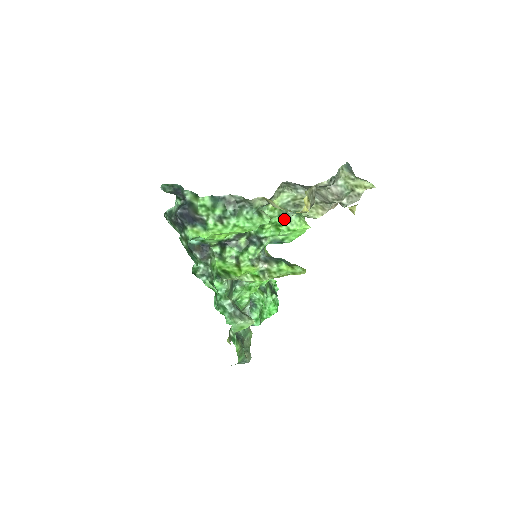
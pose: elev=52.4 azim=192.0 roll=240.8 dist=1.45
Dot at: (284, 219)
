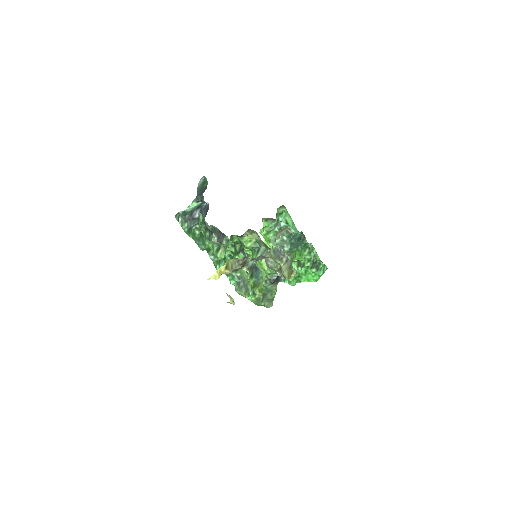
Dot at: (256, 251)
